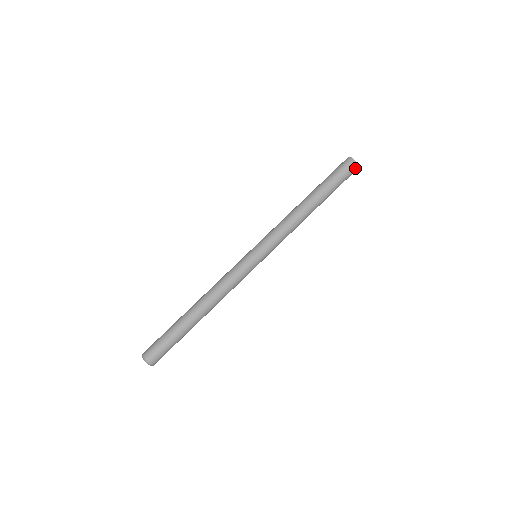
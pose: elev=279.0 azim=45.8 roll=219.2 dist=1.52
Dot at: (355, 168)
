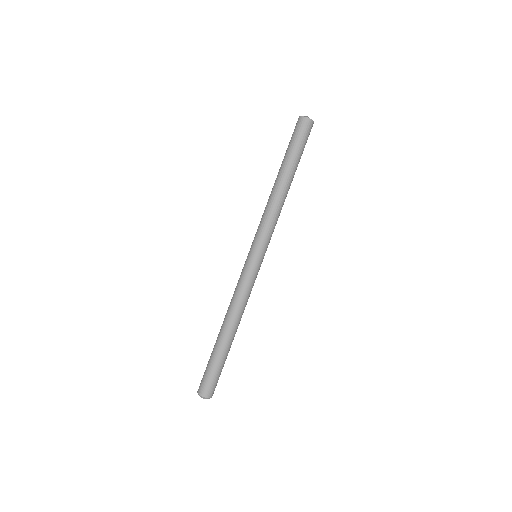
Dot at: (311, 127)
